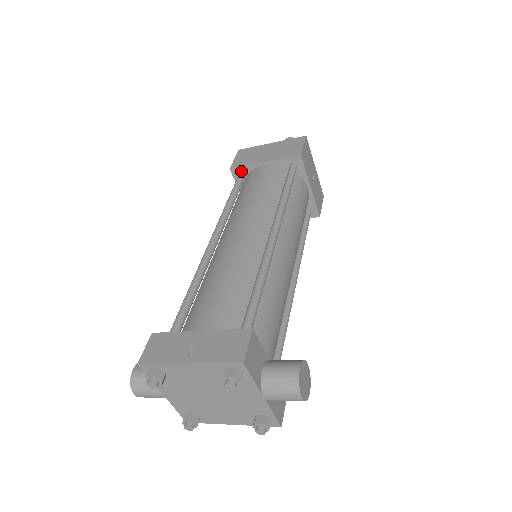
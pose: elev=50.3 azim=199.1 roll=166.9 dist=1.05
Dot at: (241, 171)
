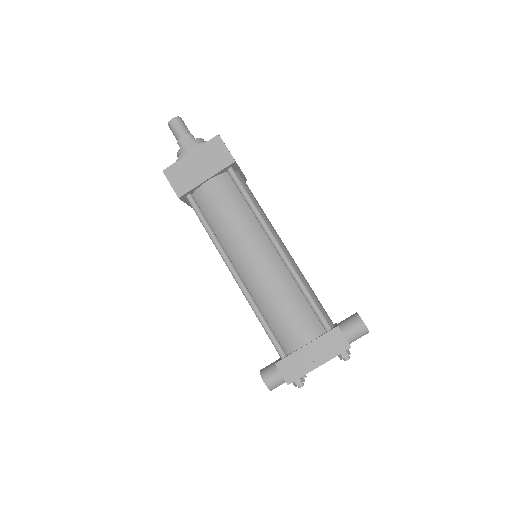
Dot at: (188, 194)
